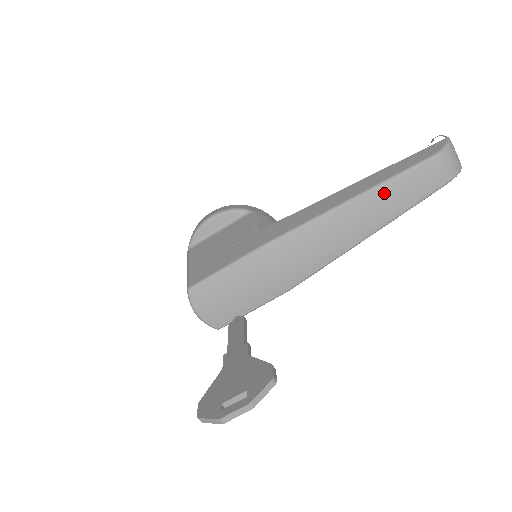
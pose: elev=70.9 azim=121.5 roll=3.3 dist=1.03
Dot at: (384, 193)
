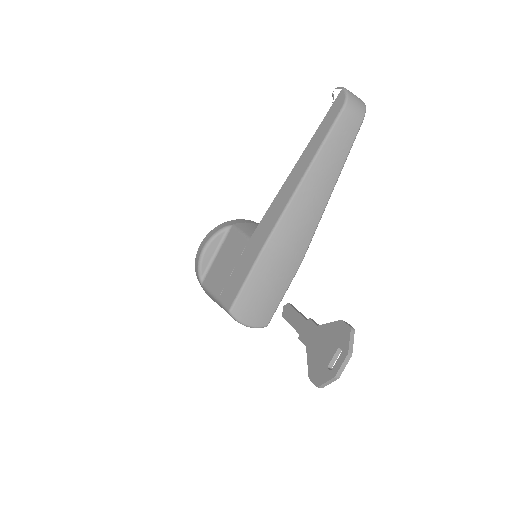
Dot at: (325, 155)
